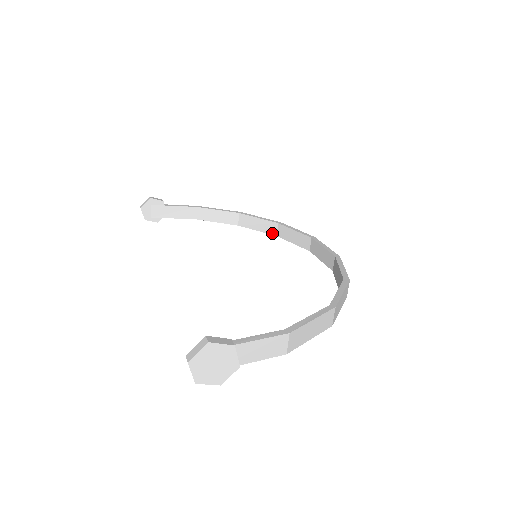
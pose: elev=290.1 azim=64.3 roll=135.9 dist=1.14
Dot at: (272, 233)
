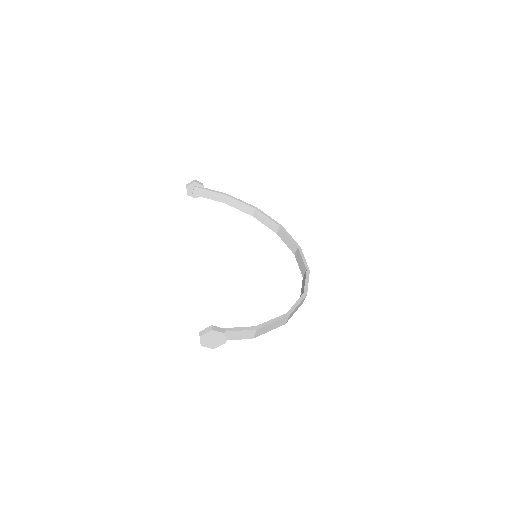
Dot at: (274, 231)
